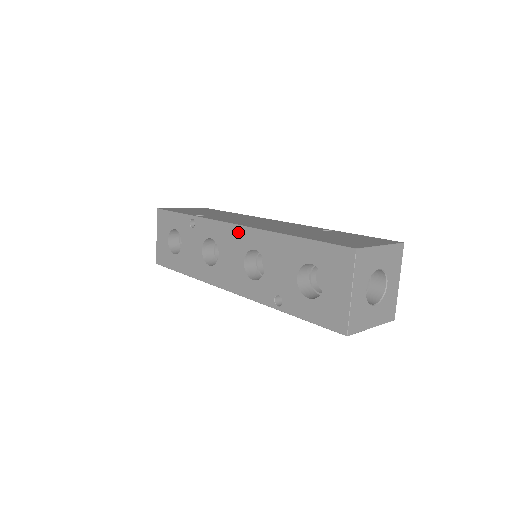
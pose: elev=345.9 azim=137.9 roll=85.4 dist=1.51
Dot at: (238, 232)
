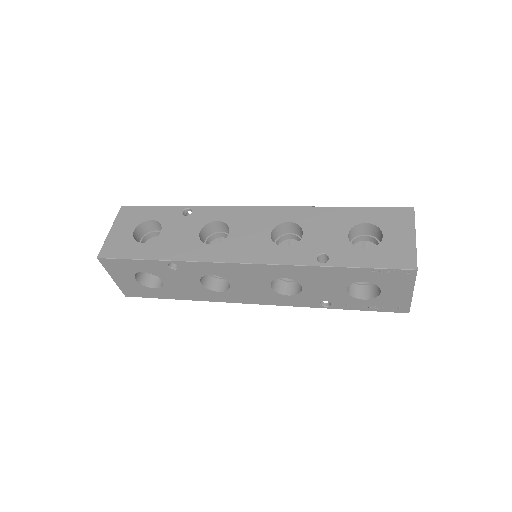
Dot at: (264, 211)
